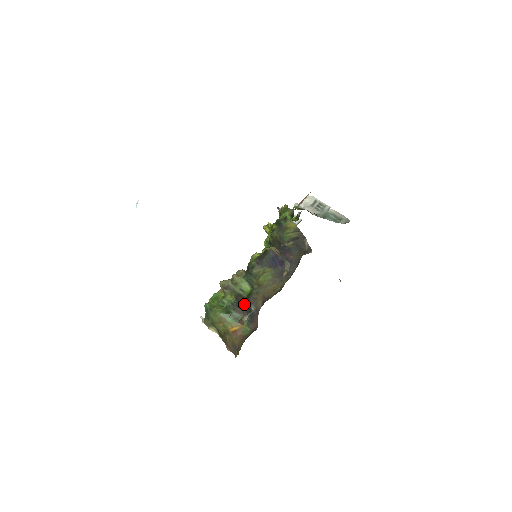
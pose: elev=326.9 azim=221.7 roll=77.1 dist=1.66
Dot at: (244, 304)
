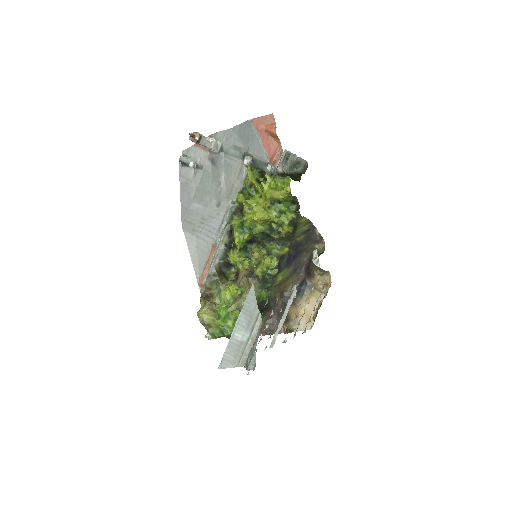
Dot at: (264, 307)
